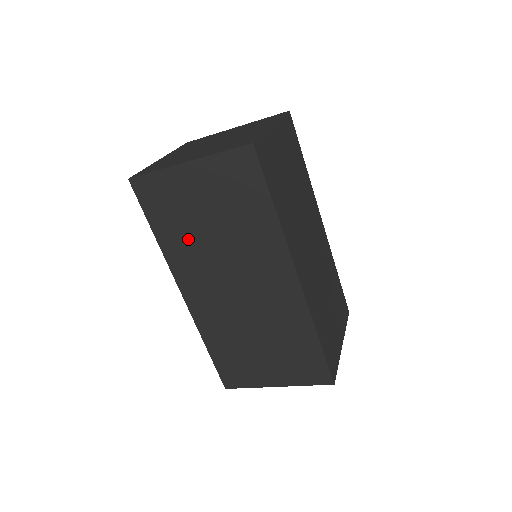
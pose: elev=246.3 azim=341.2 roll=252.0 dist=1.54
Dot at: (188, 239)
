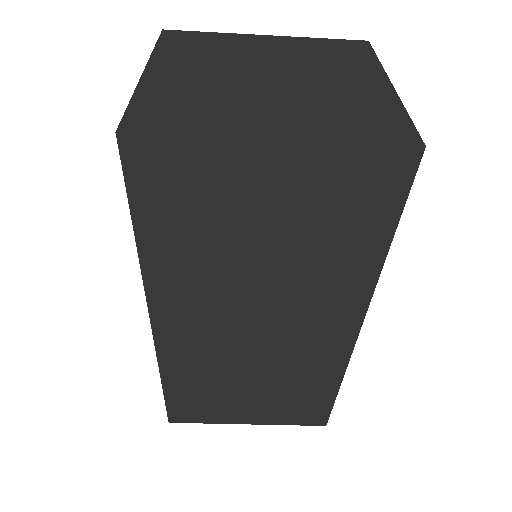
Dot at: (205, 258)
